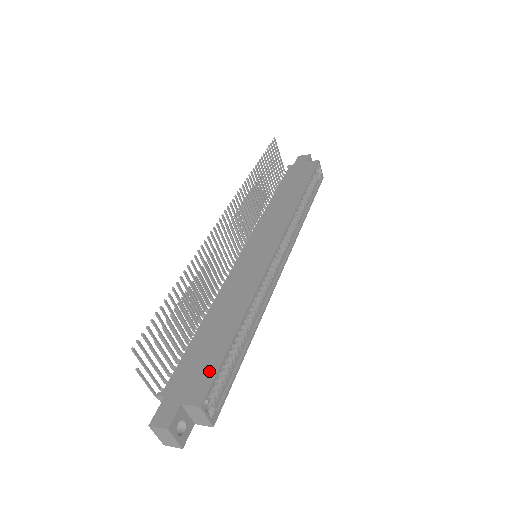
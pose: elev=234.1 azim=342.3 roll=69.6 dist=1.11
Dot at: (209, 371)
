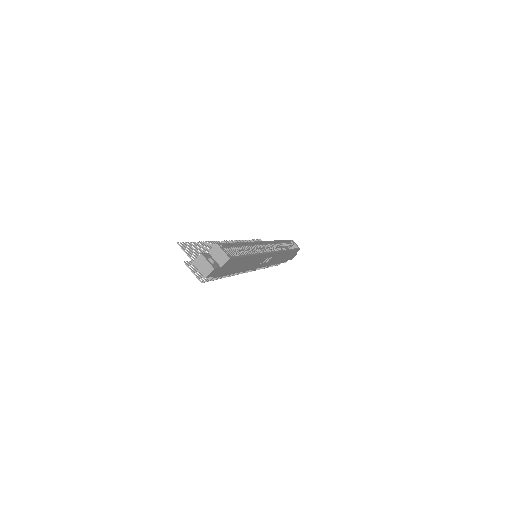
Dot at: occluded
